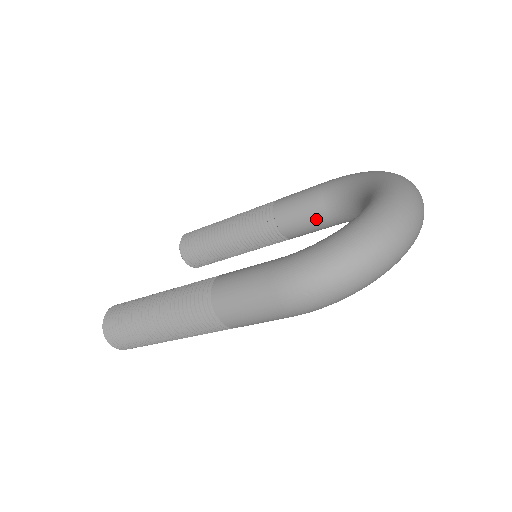
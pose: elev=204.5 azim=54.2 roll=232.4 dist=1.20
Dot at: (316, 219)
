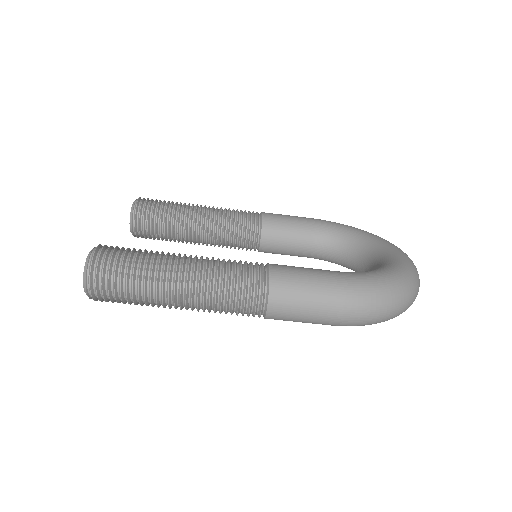
Dot at: (299, 245)
